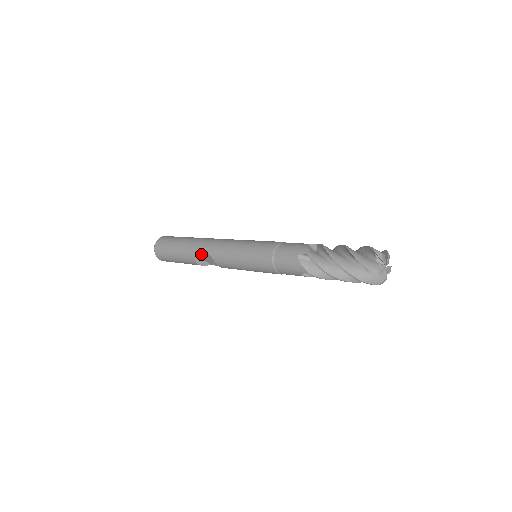
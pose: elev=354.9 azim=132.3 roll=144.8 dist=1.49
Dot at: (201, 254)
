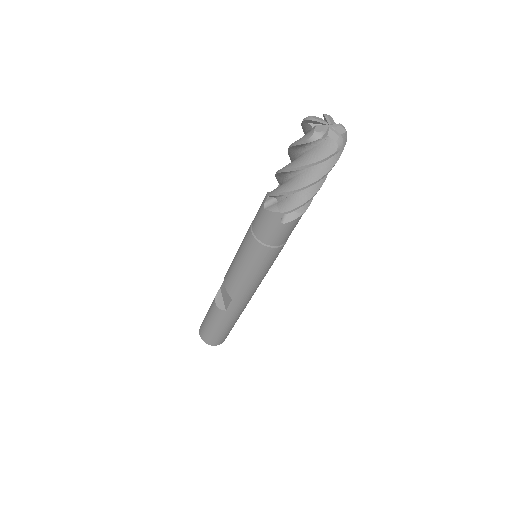
Dot at: (222, 285)
